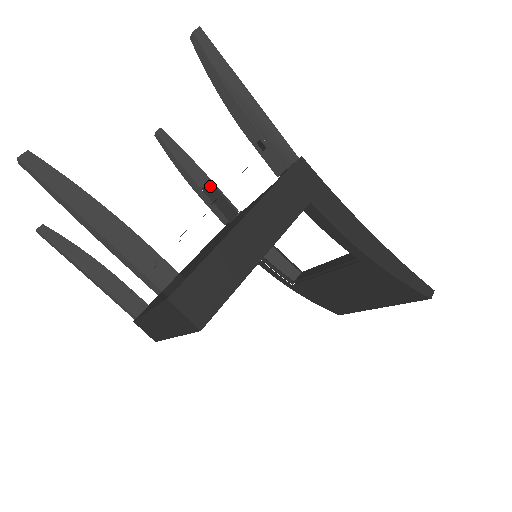
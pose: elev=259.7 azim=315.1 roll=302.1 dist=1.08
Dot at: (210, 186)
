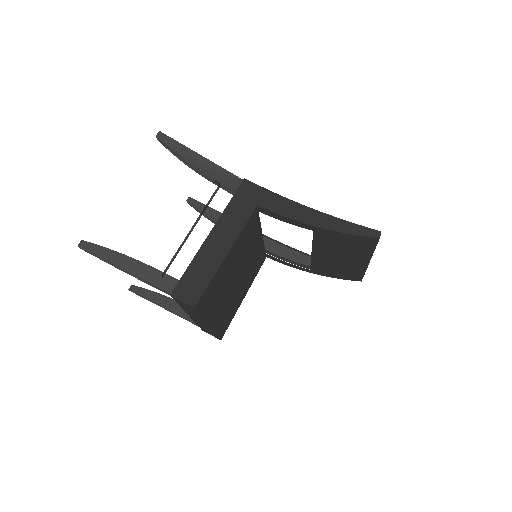
Dot at: occluded
